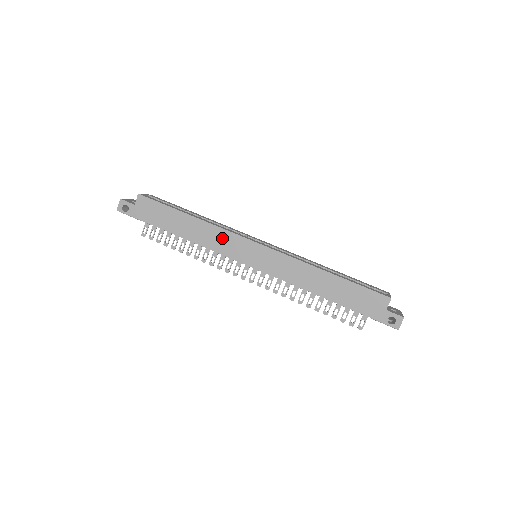
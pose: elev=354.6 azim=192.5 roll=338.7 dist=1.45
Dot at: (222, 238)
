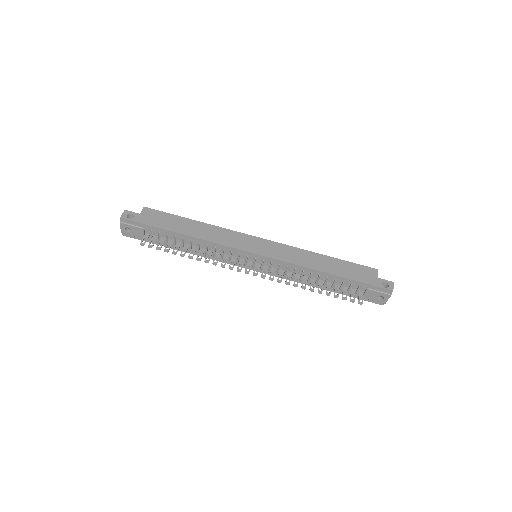
Dot at: (228, 235)
